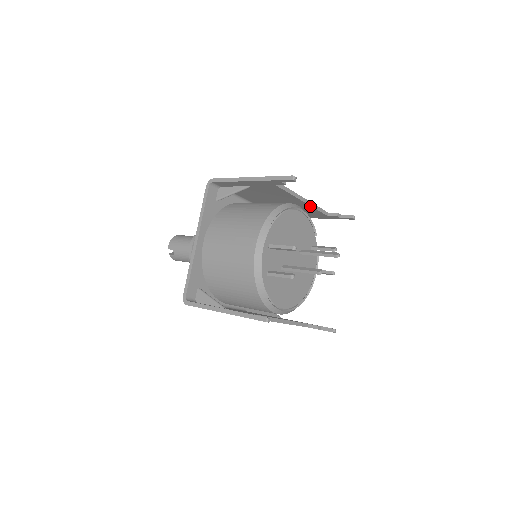
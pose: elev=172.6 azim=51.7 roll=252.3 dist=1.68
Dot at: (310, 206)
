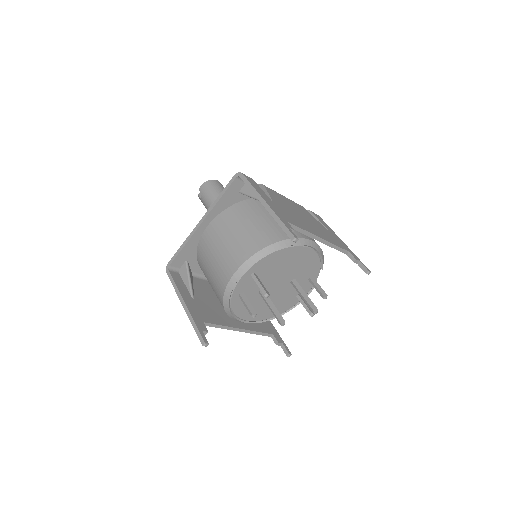
Dot at: (327, 244)
